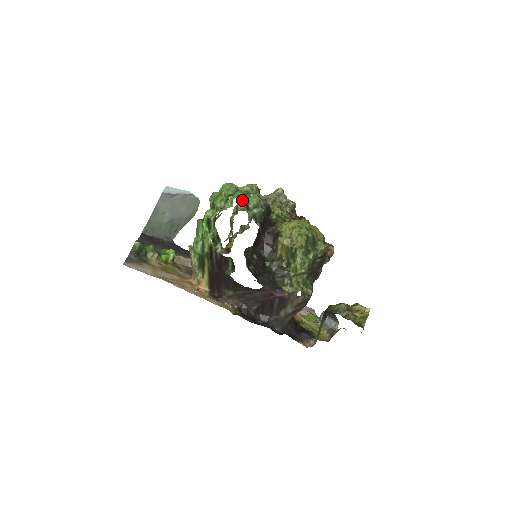
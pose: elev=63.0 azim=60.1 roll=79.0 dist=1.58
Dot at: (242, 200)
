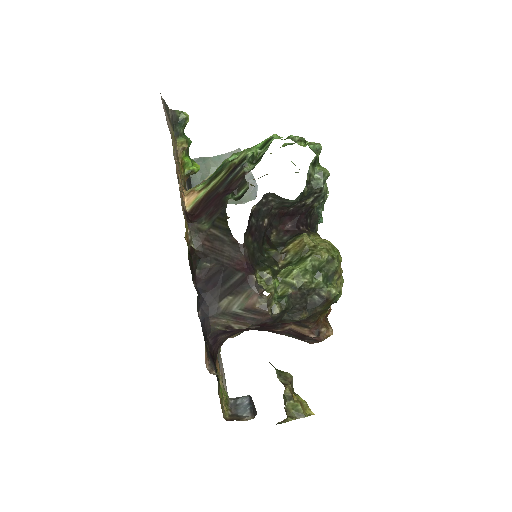
Dot at: (317, 152)
